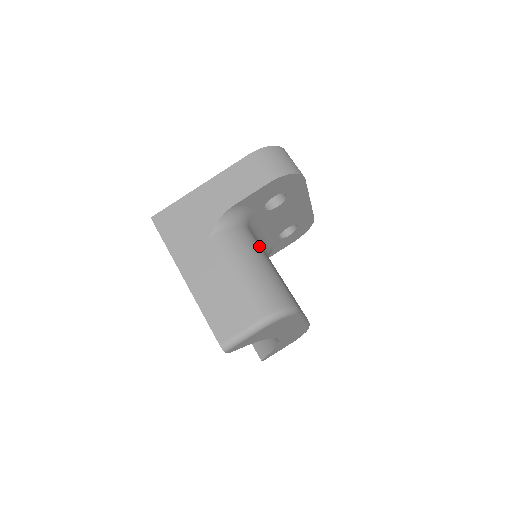
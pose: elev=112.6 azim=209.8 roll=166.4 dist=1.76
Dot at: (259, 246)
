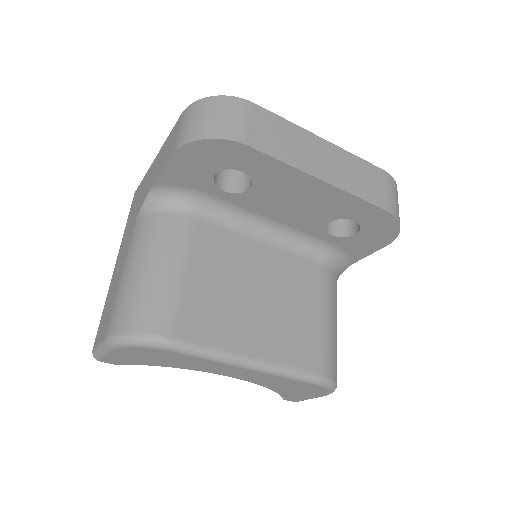
Dot at: (184, 242)
